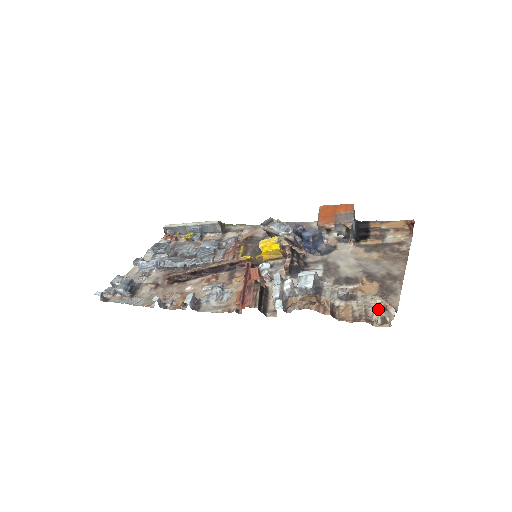
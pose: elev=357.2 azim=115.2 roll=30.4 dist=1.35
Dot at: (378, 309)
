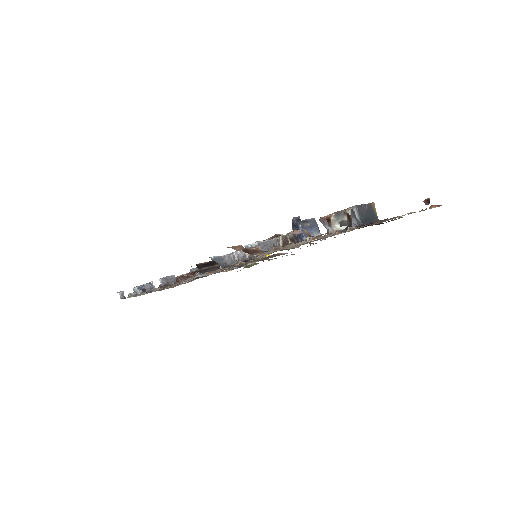
Dot at: (287, 233)
